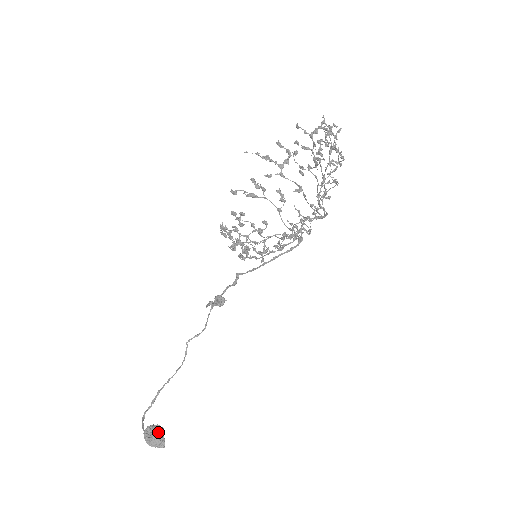
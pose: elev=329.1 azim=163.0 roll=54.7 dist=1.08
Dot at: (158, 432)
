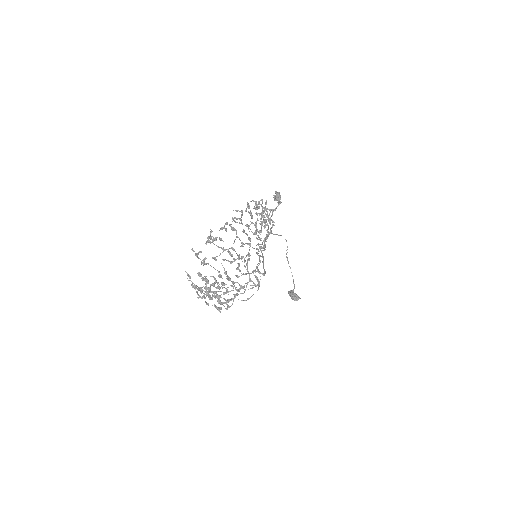
Dot at: (292, 299)
